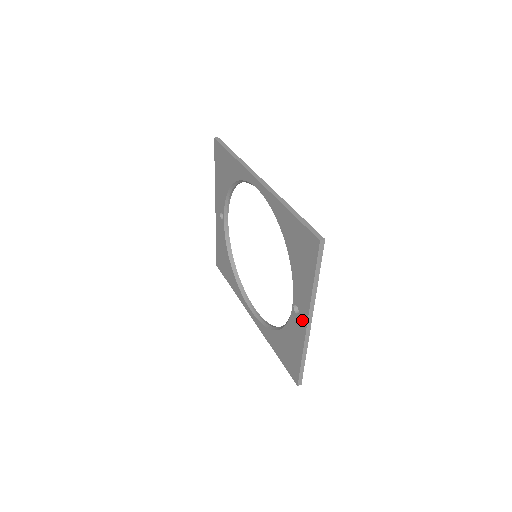
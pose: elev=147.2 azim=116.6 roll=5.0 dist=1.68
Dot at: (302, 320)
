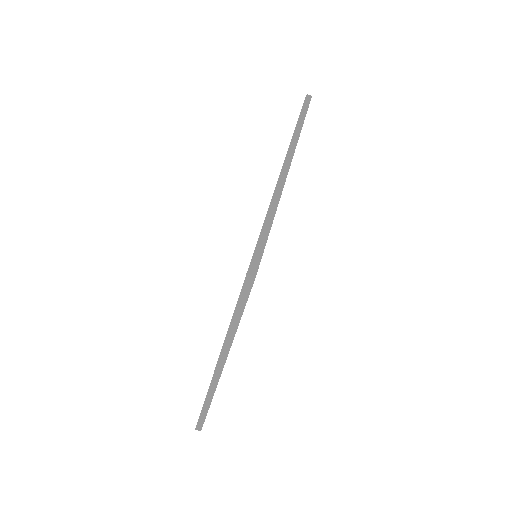
Dot at: occluded
